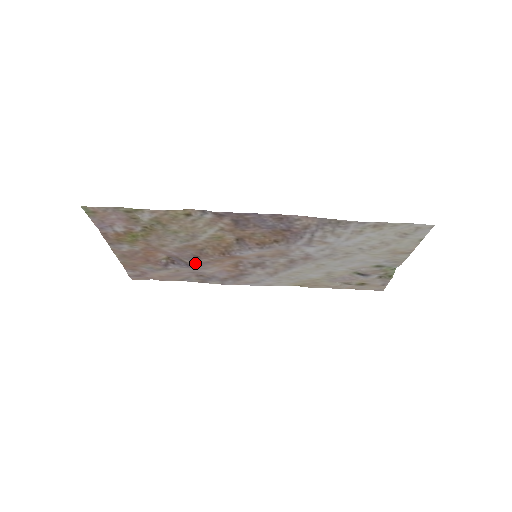
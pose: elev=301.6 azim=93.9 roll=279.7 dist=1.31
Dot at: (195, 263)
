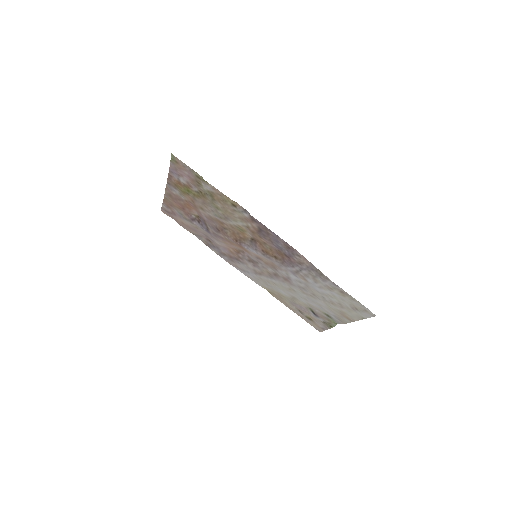
Dot at: (213, 232)
